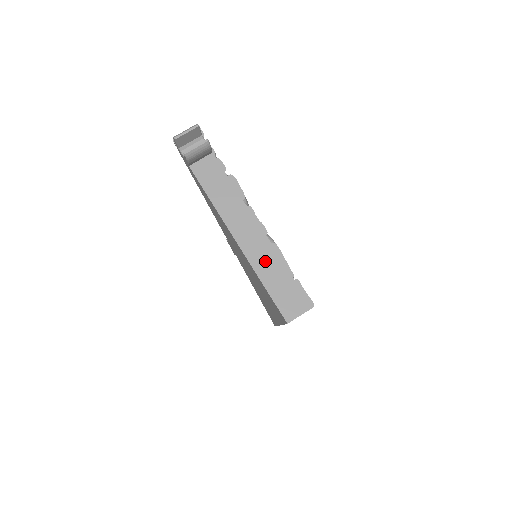
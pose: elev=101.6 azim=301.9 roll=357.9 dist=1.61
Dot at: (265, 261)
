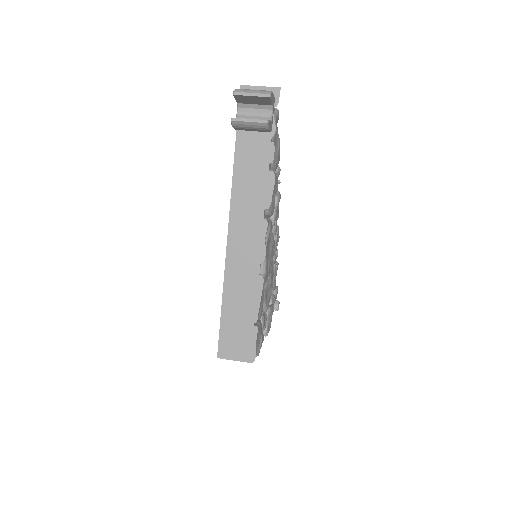
Dot at: (240, 287)
